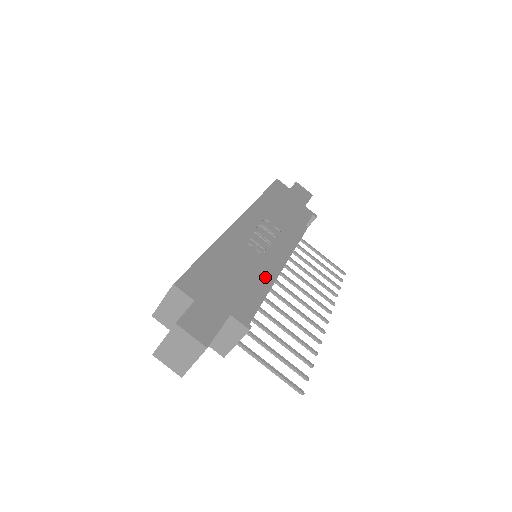
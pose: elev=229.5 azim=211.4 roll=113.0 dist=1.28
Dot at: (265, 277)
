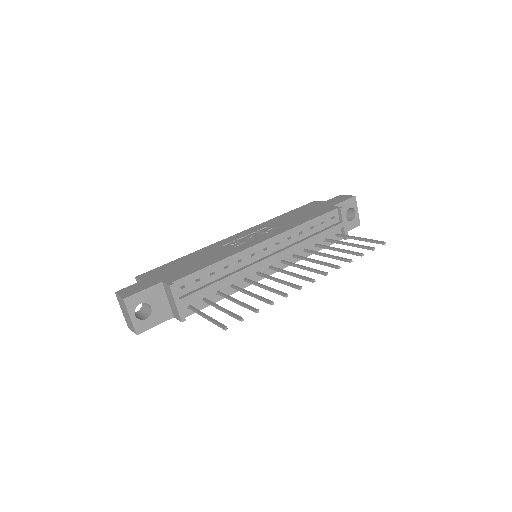
Dot at: (222, 257)
